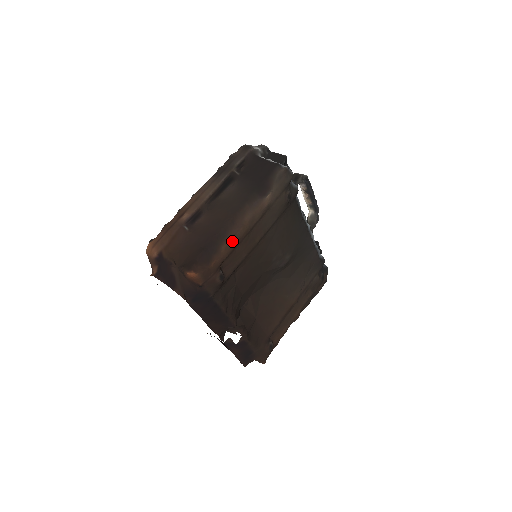
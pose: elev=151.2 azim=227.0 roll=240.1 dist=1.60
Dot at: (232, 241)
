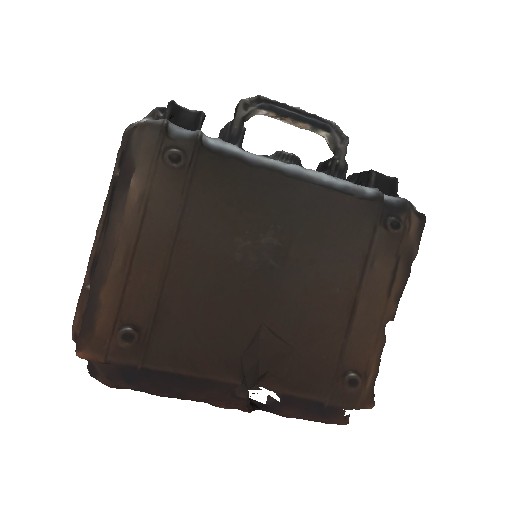
Dot at: (109, 280)
